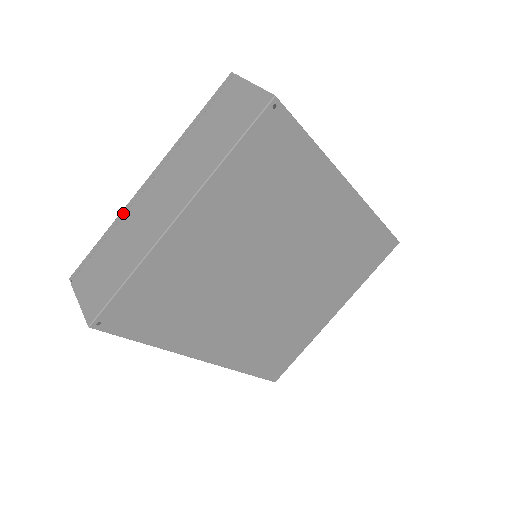
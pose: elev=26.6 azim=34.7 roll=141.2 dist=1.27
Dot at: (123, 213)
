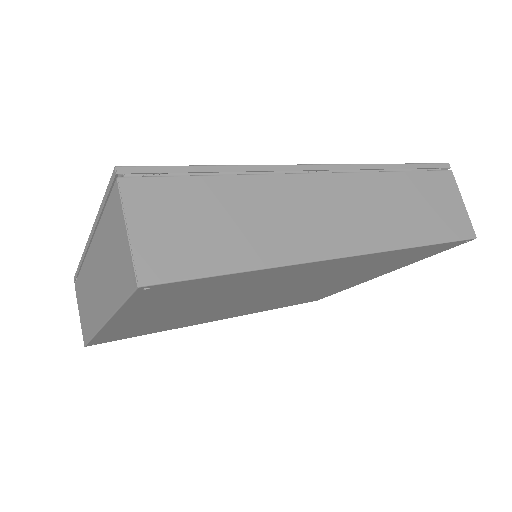
Dot at: (83, 258)
